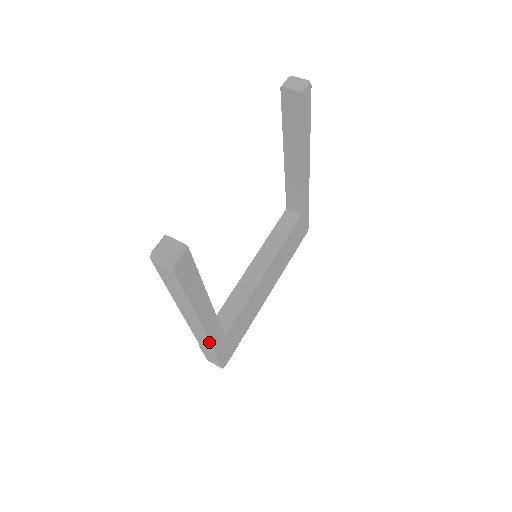
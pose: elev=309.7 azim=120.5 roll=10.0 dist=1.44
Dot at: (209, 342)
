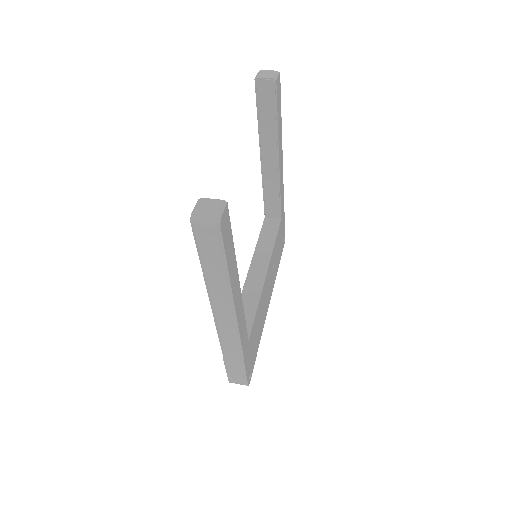
Dot at: (240, 342)
